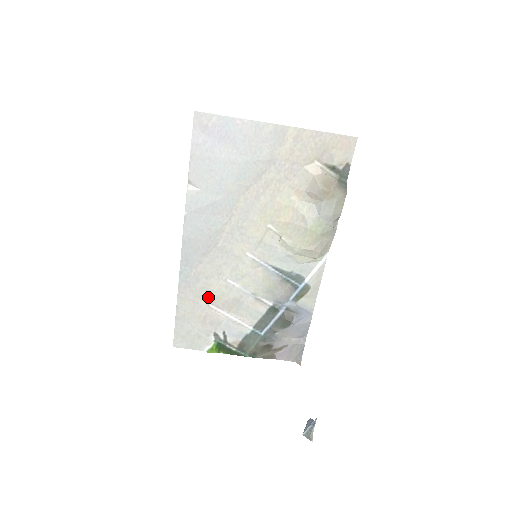
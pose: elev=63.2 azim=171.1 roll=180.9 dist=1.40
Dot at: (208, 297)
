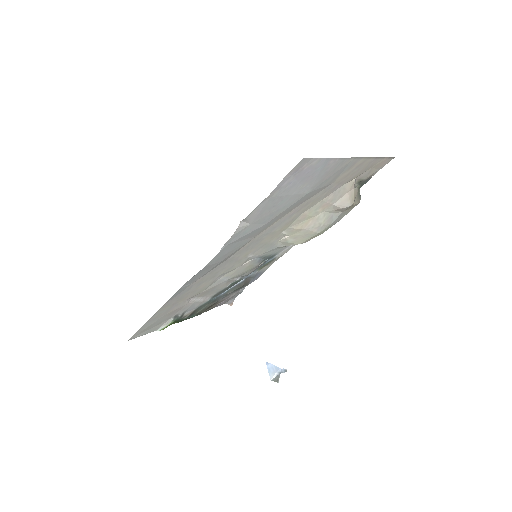
Dot at: (189, 296)
